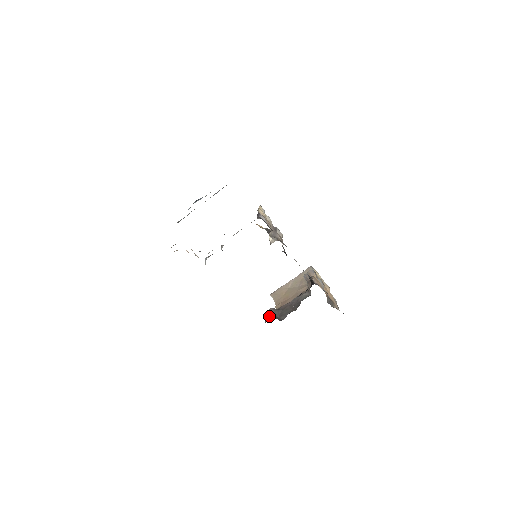
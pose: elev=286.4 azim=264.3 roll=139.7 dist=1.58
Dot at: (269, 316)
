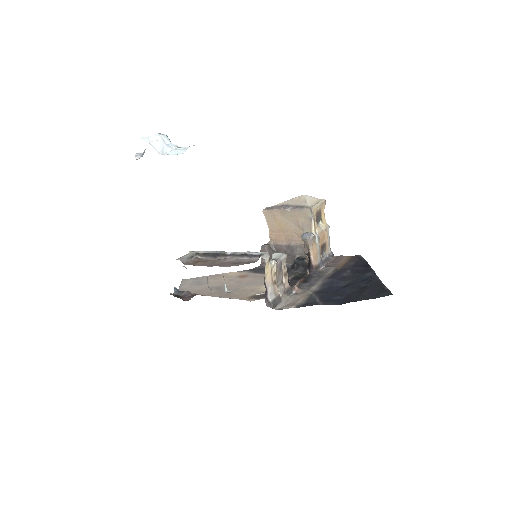
Dot at: occluded
